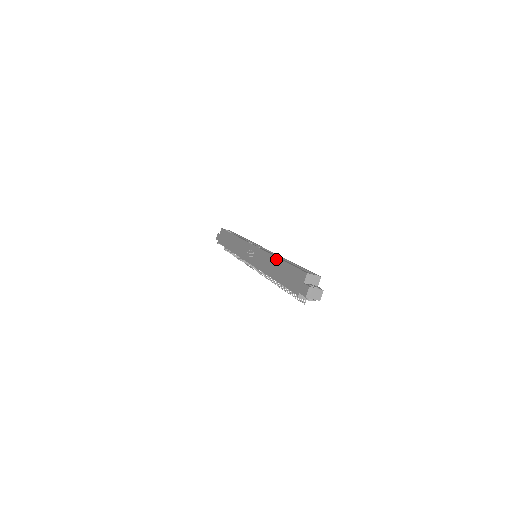
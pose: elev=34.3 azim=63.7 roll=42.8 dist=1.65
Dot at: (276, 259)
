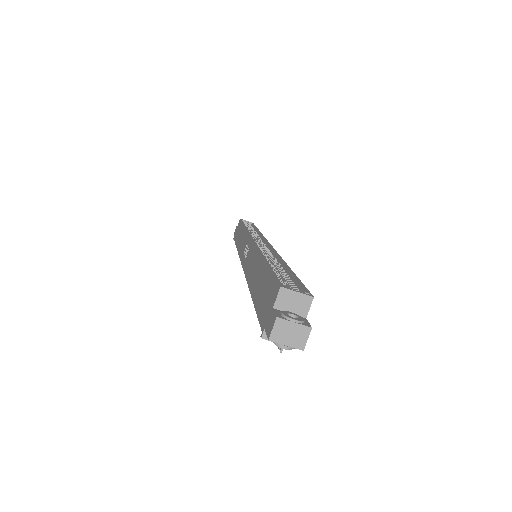
Dot at: (260, 259)
